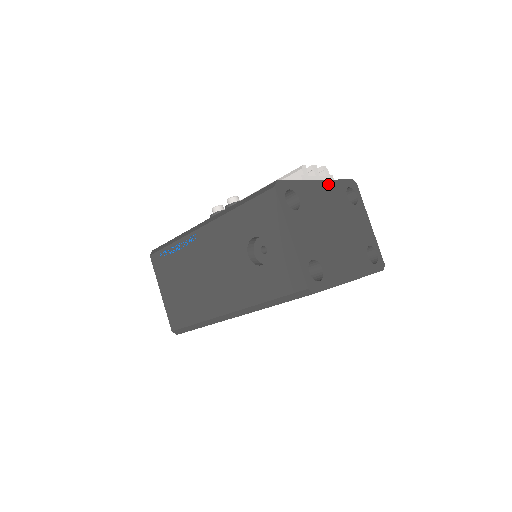
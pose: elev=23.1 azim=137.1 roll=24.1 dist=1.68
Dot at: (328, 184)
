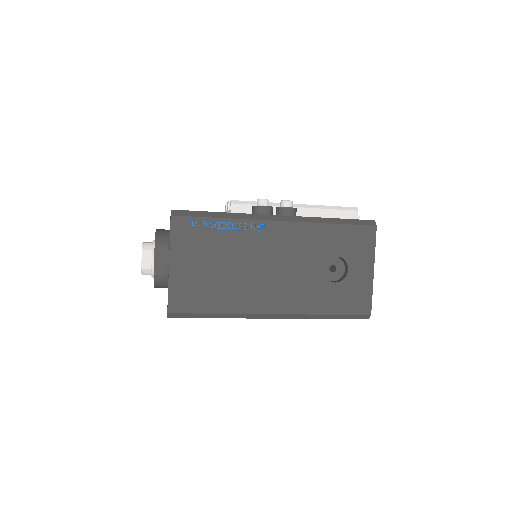
Dot at: occluded
